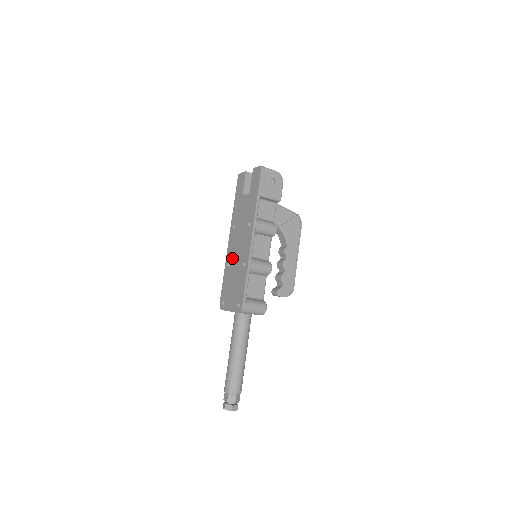
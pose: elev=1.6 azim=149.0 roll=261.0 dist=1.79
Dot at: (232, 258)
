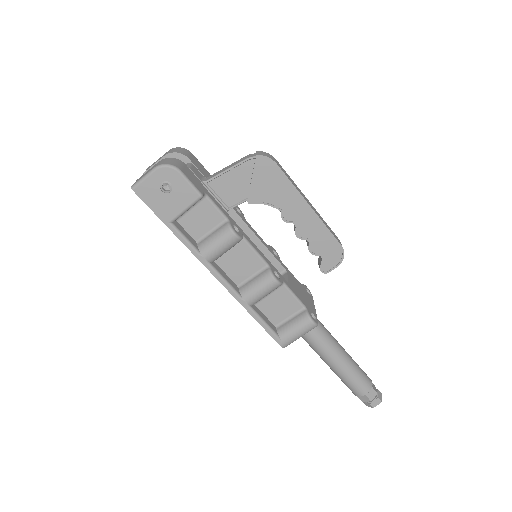
Dot at: occluded
